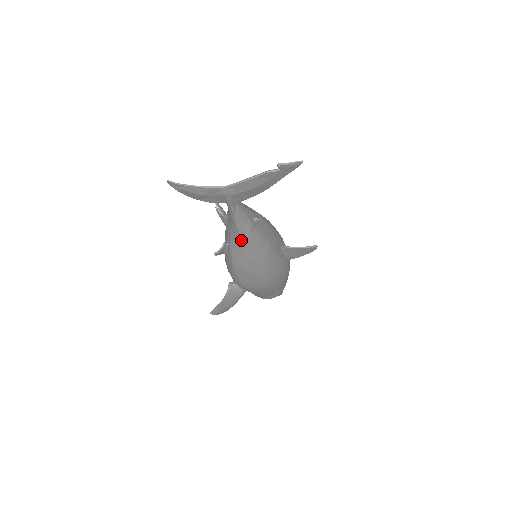
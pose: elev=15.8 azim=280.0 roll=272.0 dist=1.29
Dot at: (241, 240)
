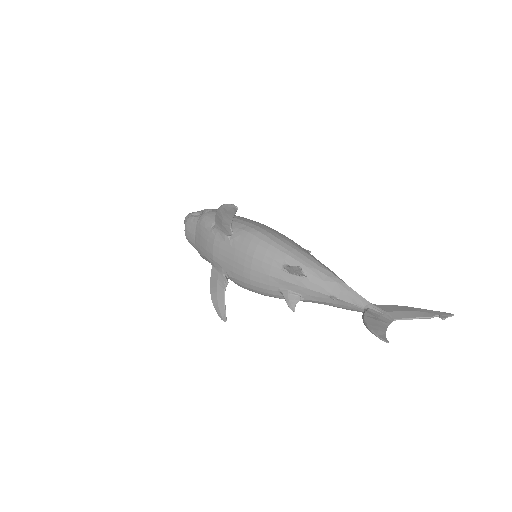
Dot at: (326, 304)
